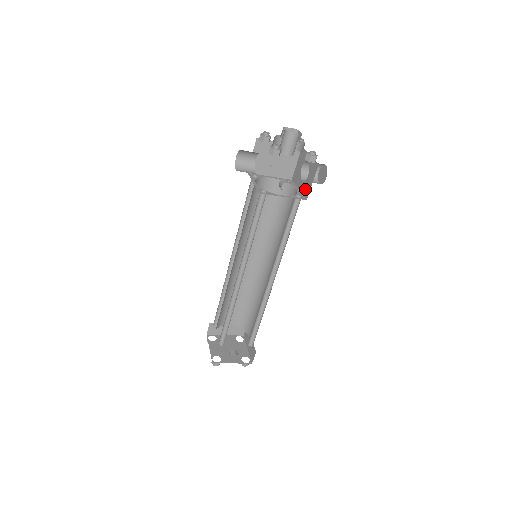
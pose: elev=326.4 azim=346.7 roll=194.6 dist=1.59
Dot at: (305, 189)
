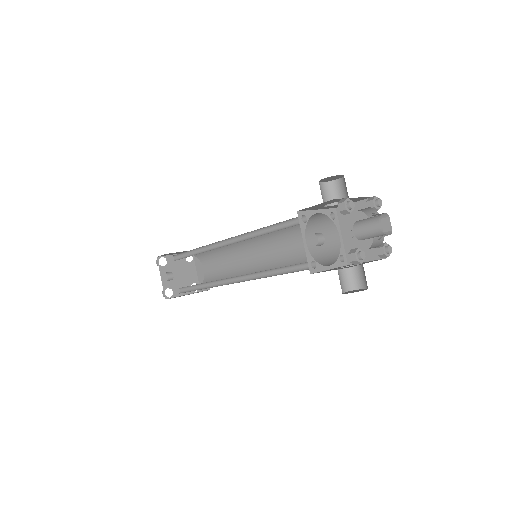
Dot at: occluded
